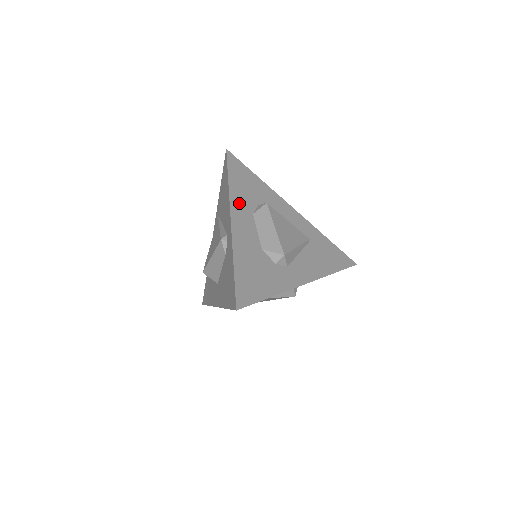
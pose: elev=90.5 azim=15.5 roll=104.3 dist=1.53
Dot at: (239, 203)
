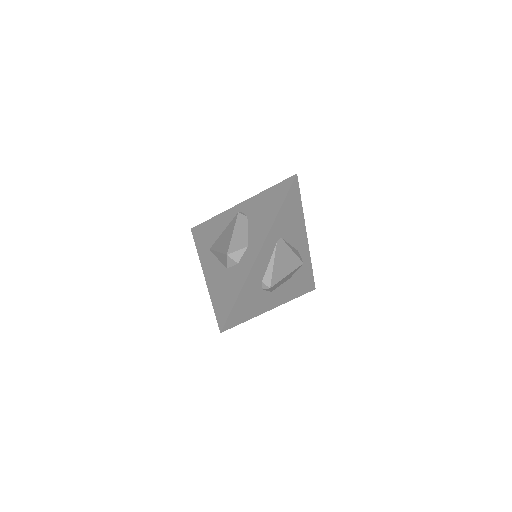
Dot at: occluded
